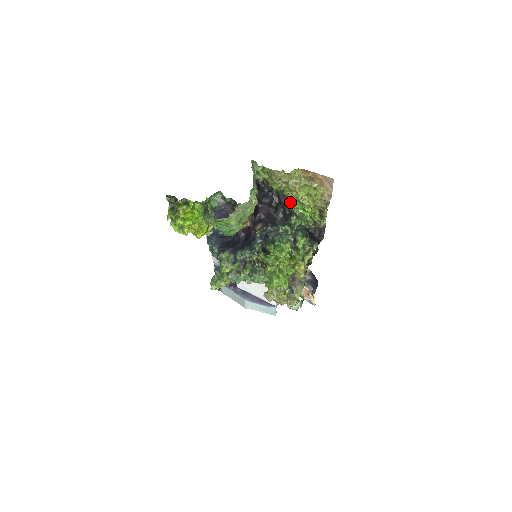
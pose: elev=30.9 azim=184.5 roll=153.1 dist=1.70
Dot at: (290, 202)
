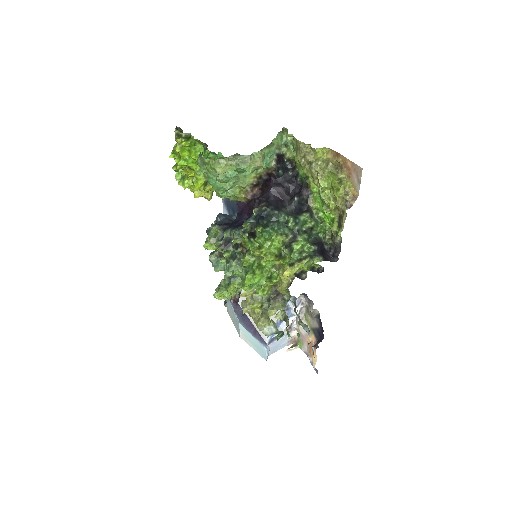
Dot at: (311, 196)
